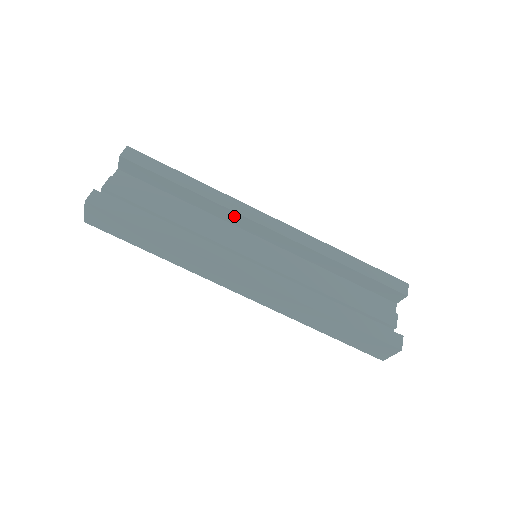
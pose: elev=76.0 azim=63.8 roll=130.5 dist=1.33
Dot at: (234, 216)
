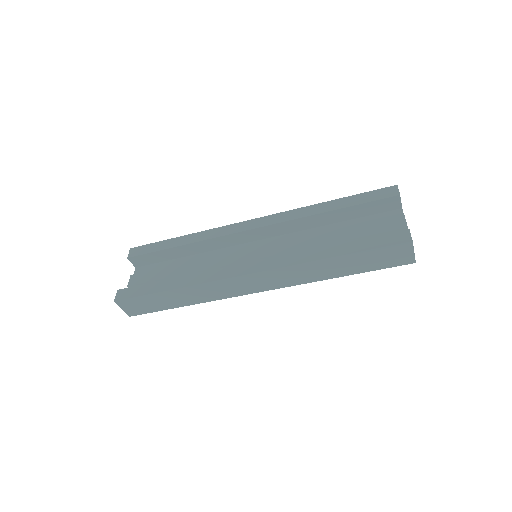
Dot at: (223, 240)
